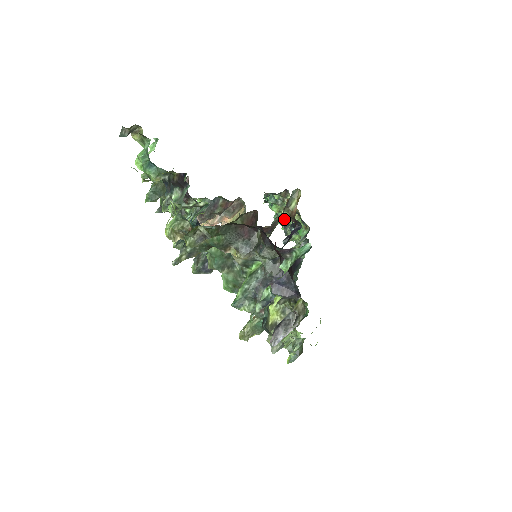
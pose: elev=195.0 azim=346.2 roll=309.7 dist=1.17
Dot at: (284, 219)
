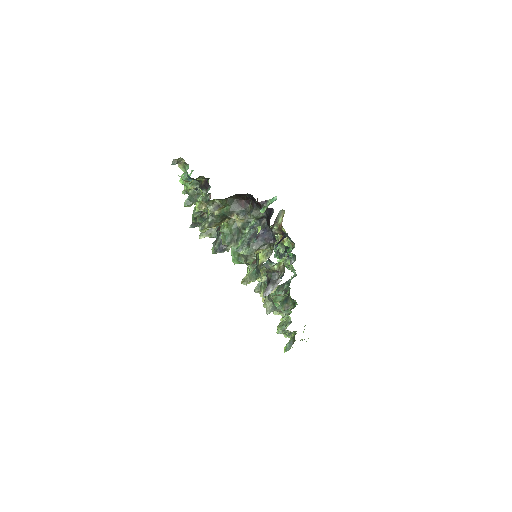
Dot at: (275, 232)
